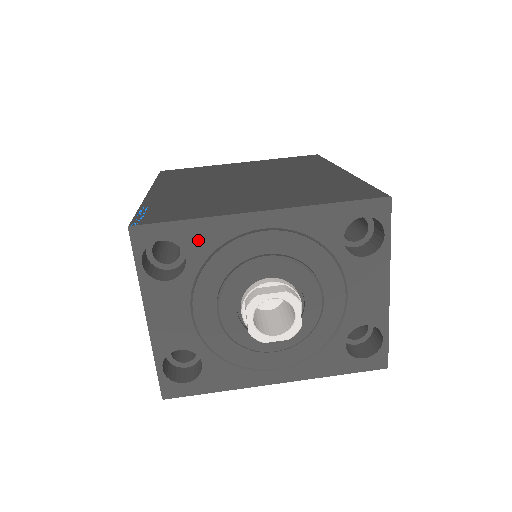
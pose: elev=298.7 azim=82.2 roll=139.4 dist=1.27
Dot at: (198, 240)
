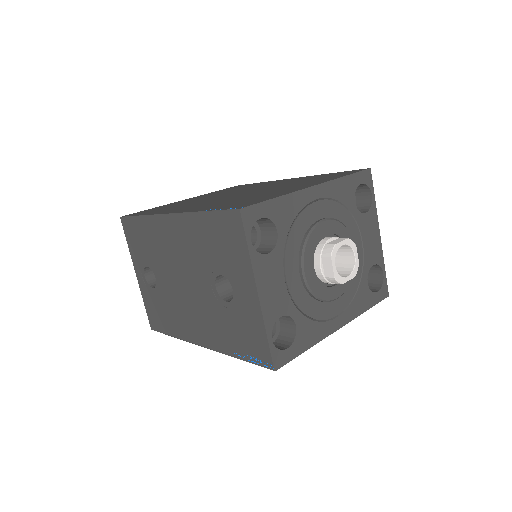
Dot at: (283, 214)
